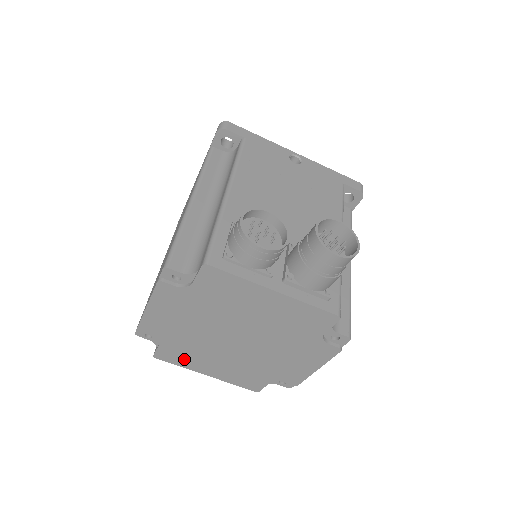
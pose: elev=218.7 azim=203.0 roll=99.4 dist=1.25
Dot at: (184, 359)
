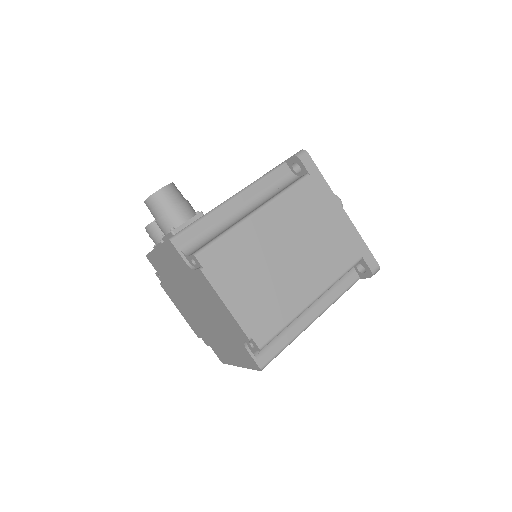
Dot at: (223, 354)
